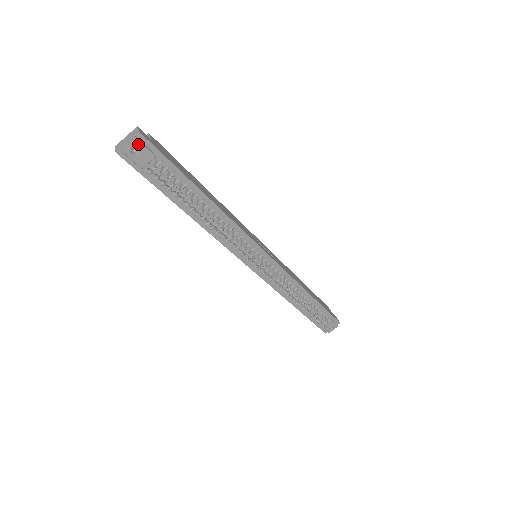
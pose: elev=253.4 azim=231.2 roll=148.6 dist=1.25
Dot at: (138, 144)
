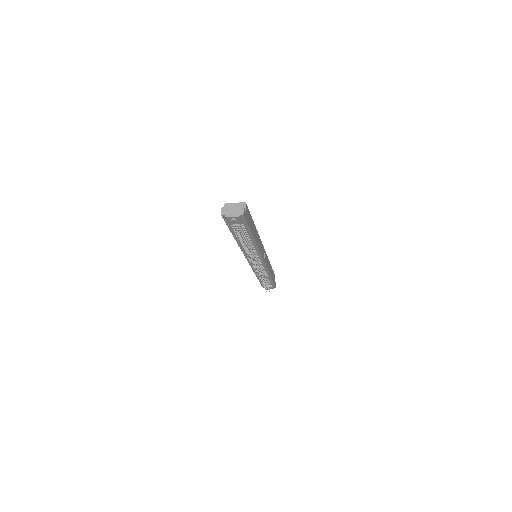
Dot at: (238, 218)
